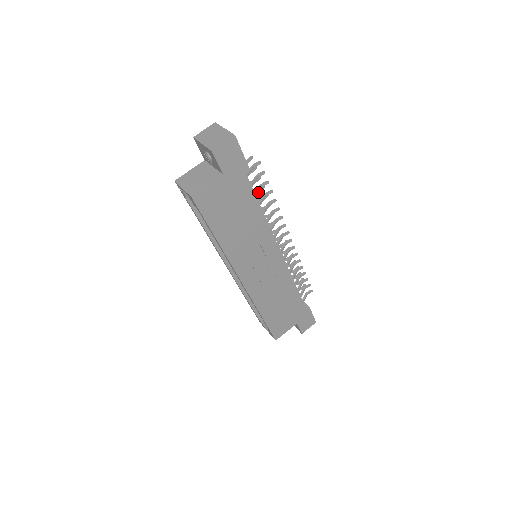
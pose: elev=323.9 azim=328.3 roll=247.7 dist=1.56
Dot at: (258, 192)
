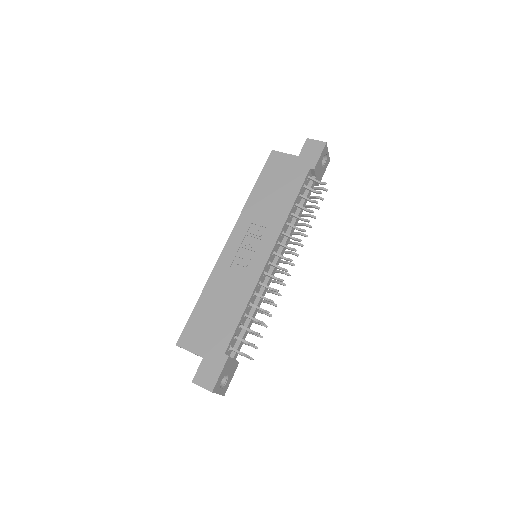
Dot at: (305, 198)
